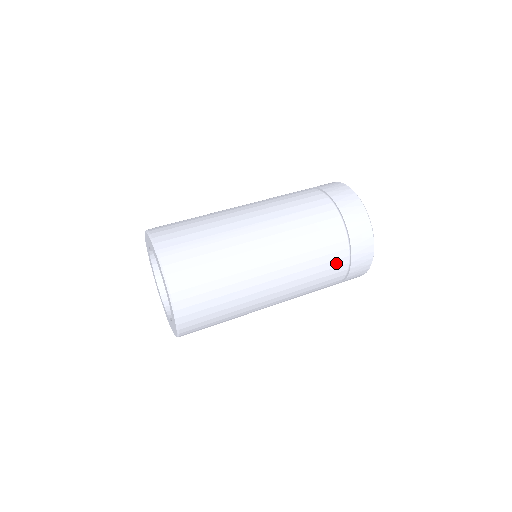
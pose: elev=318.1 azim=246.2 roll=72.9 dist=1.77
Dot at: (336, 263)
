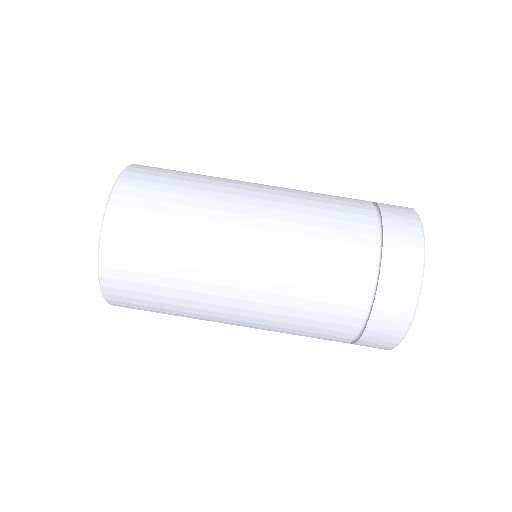
Dot at: (347, 299)
